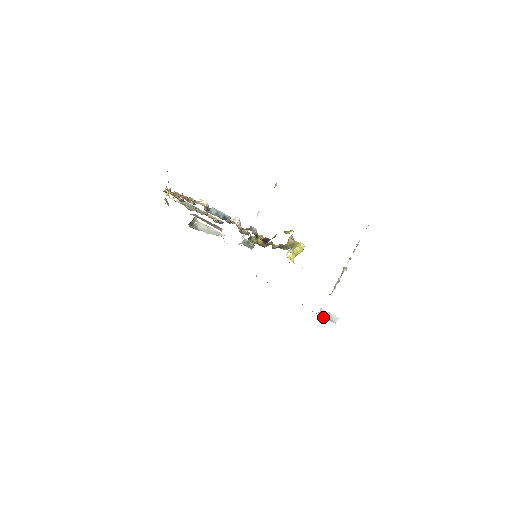
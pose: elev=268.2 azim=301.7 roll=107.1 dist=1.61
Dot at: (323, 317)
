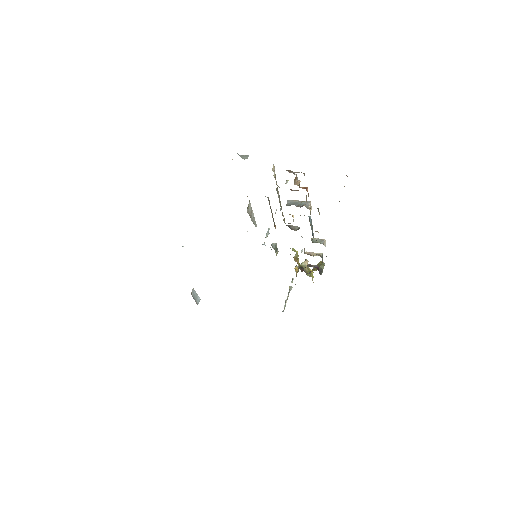
Dot at: (194, 298)
